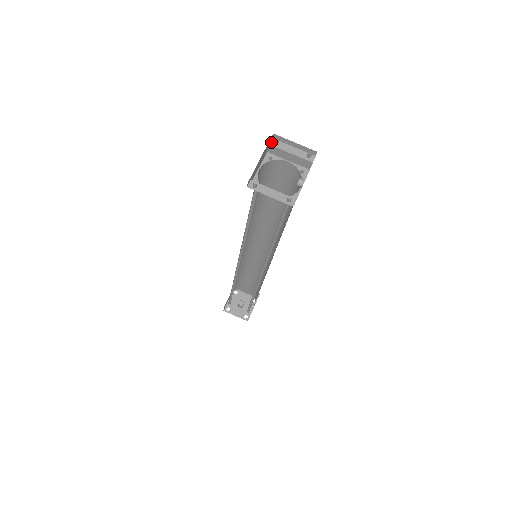
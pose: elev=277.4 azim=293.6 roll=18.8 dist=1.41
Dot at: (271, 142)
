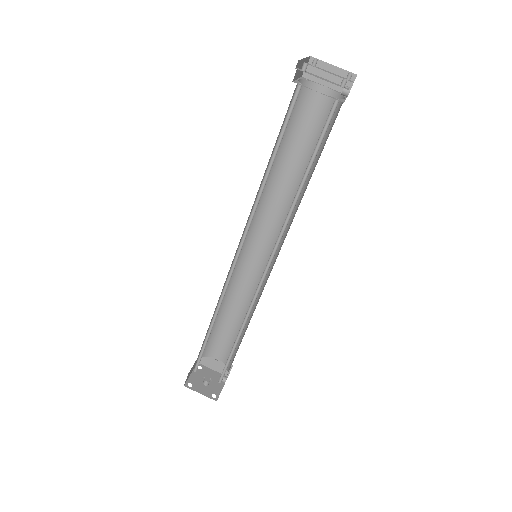
Dot at: (308, 64)
